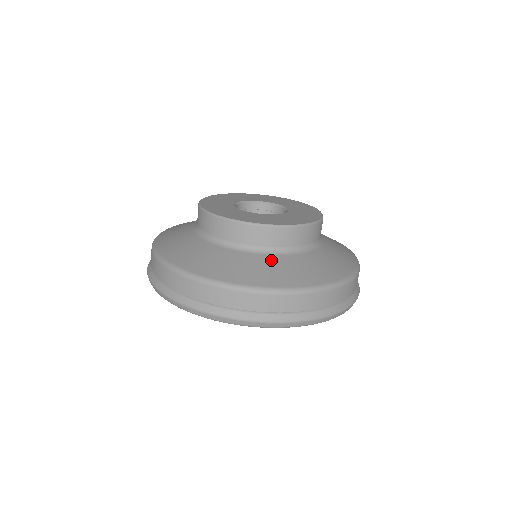
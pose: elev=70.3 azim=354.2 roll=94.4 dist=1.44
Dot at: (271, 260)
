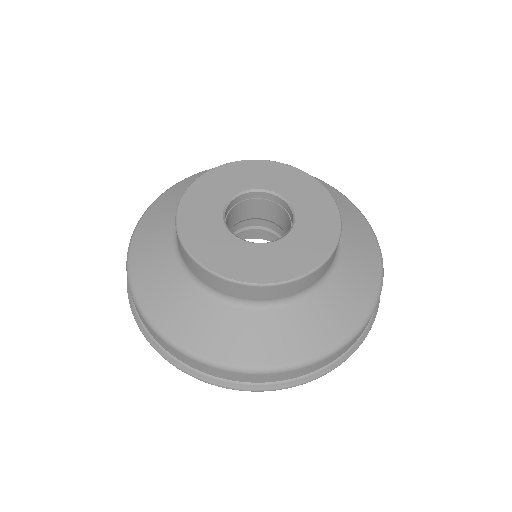
Dot at: (321, 300)
